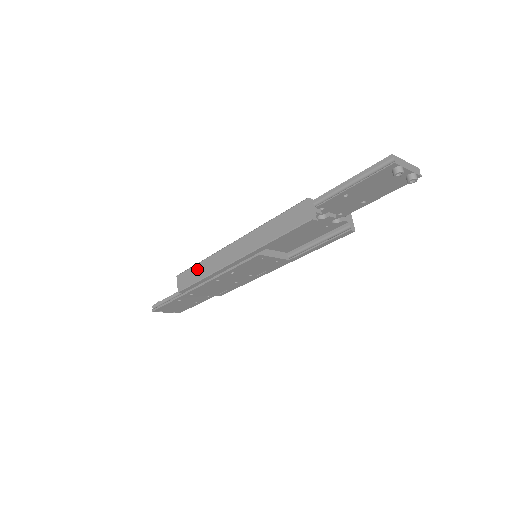
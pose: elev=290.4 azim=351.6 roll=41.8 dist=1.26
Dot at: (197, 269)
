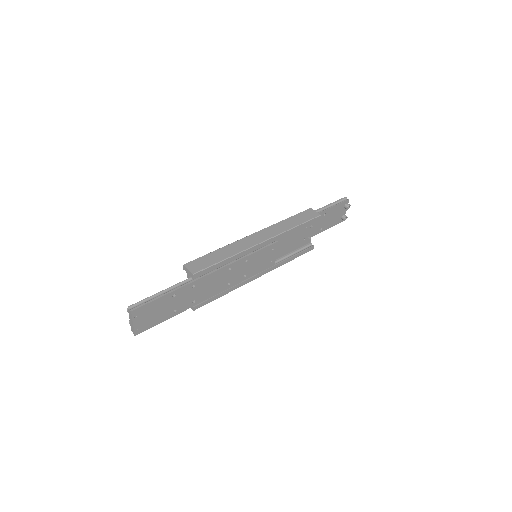
Dot at: (216, 254)
